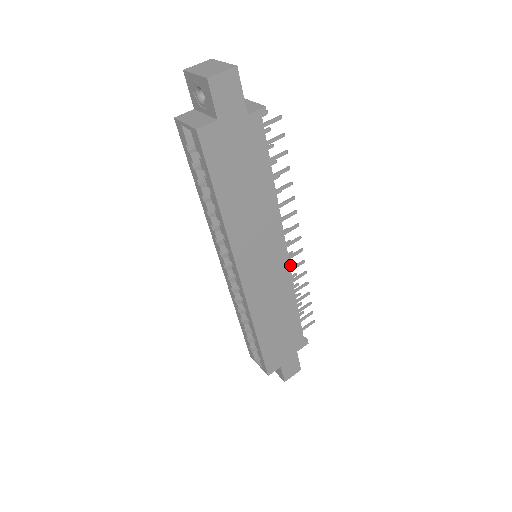
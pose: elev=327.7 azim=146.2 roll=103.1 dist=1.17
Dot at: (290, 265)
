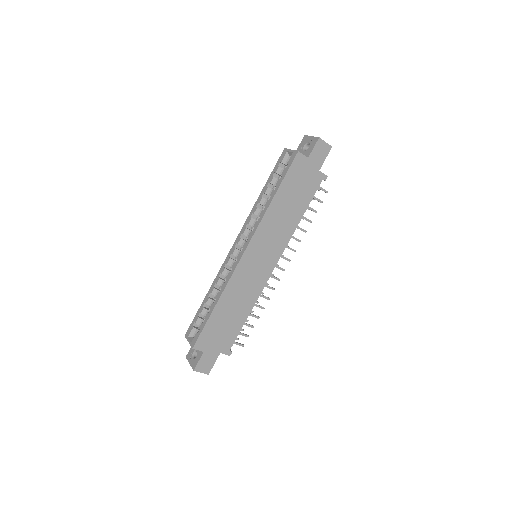
Dot at: occluded
